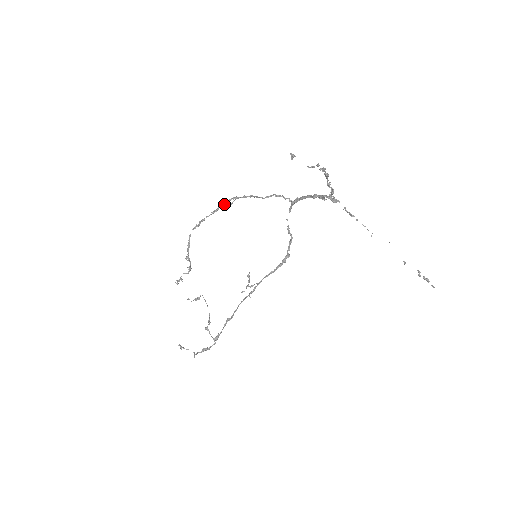
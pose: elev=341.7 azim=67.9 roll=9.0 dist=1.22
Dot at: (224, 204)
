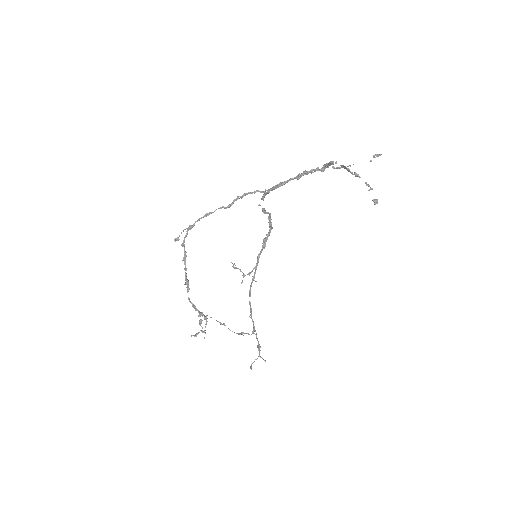
Dot at: (184, 242)
